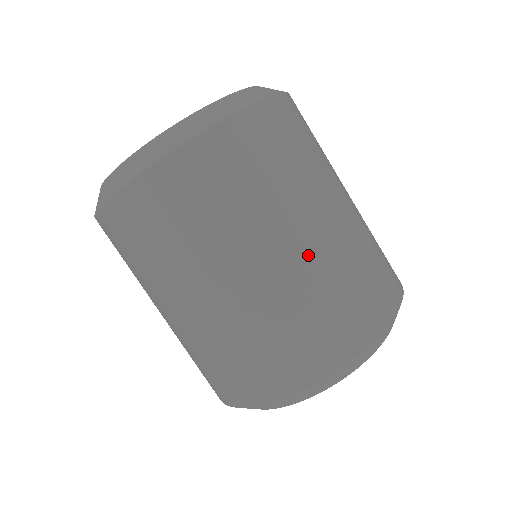
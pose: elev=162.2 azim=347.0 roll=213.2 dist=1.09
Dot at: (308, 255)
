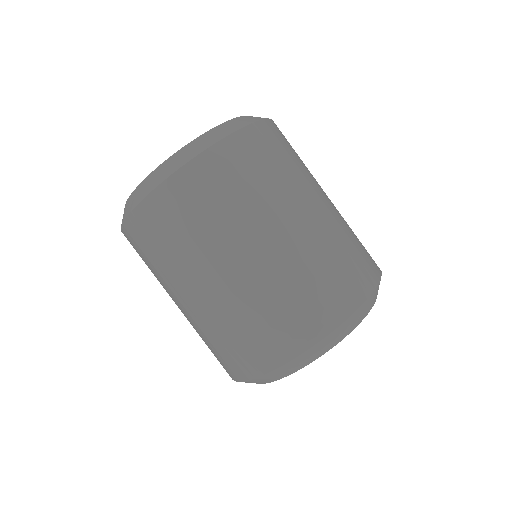
Dot at: (291, 245)
